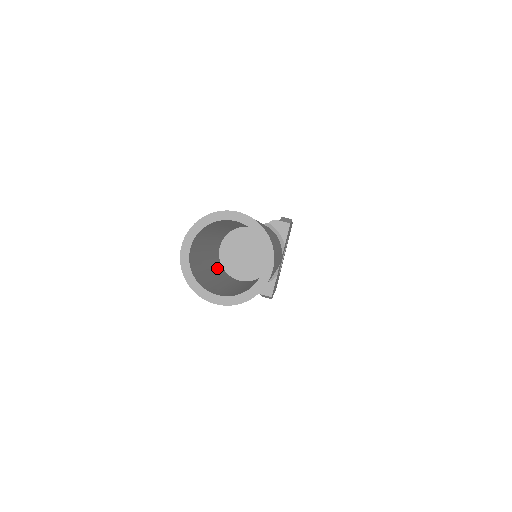
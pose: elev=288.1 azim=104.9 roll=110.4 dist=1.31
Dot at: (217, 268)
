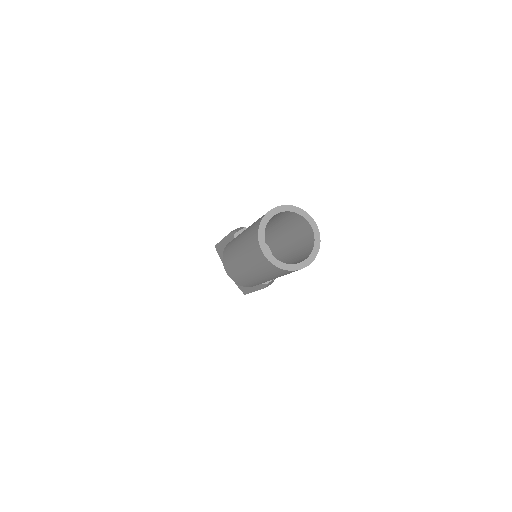
Dot at: occluded
